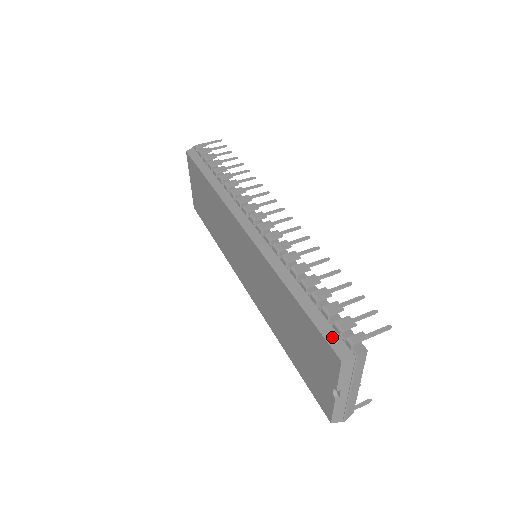
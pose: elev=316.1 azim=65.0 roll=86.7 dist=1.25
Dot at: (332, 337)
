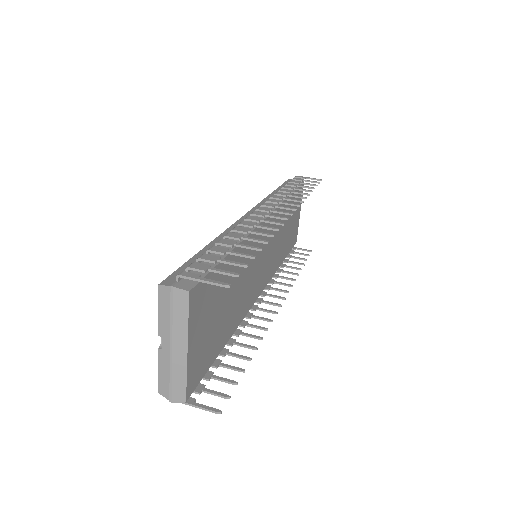
Dot at: (180, 272)
